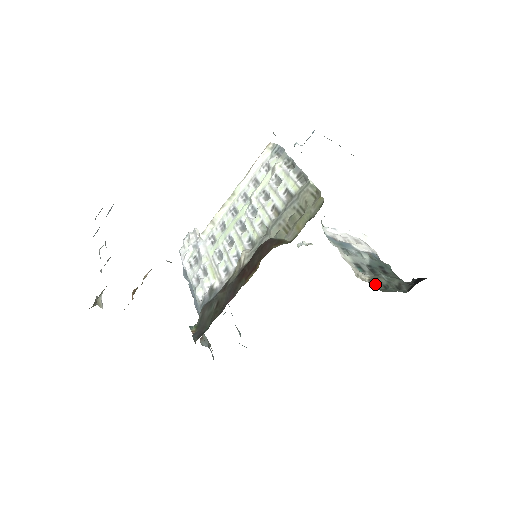
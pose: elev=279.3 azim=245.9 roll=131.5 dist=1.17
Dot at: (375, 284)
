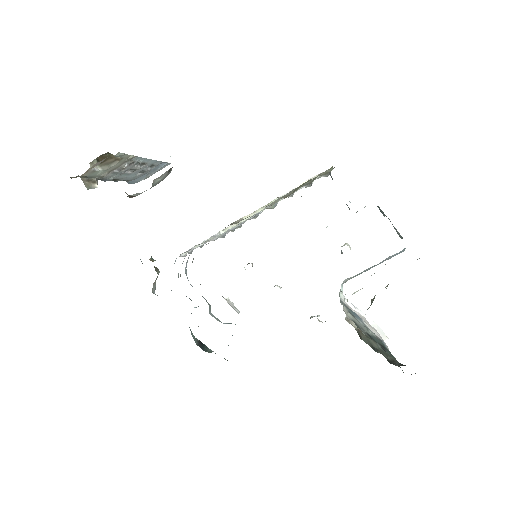
Dot at: (363, 337)
